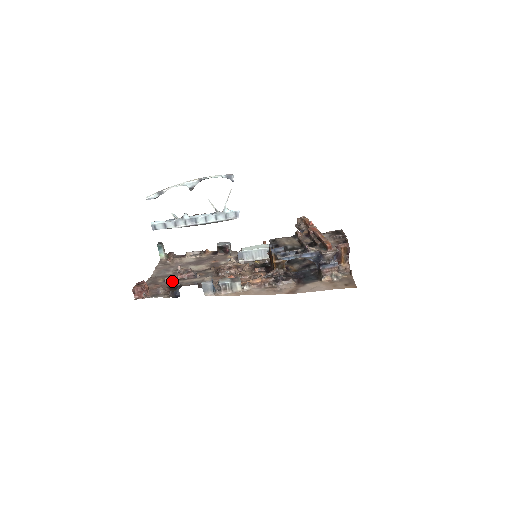
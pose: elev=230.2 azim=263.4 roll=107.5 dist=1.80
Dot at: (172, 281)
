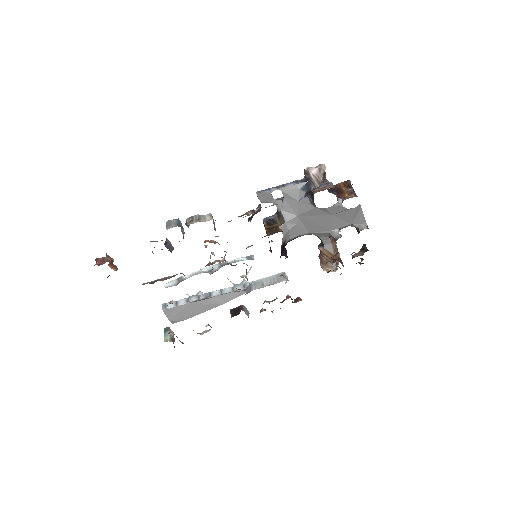
Dot at: occluded
